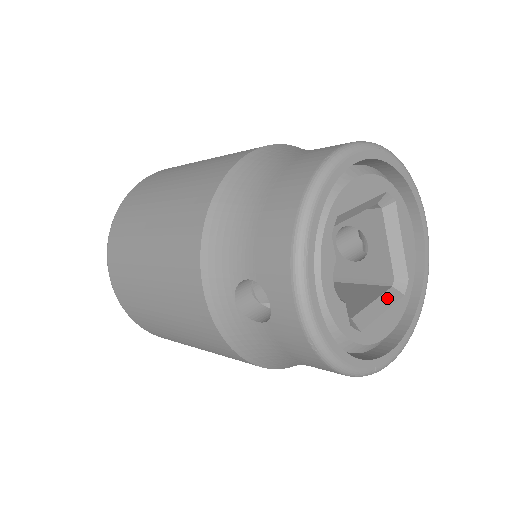
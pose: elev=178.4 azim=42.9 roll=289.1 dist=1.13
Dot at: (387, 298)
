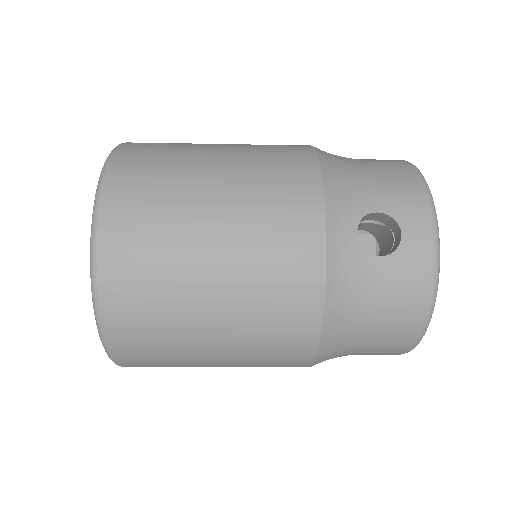
Dot at: occluded
